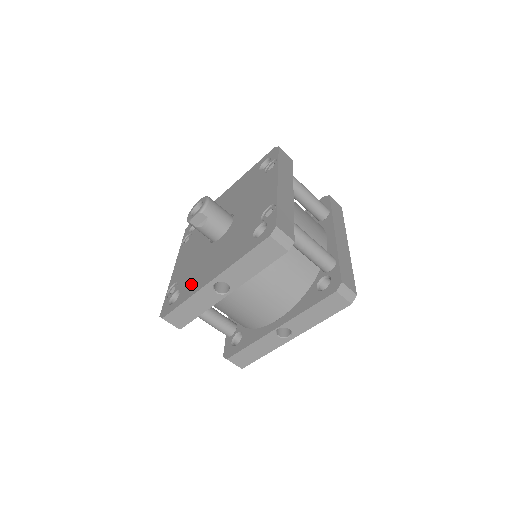
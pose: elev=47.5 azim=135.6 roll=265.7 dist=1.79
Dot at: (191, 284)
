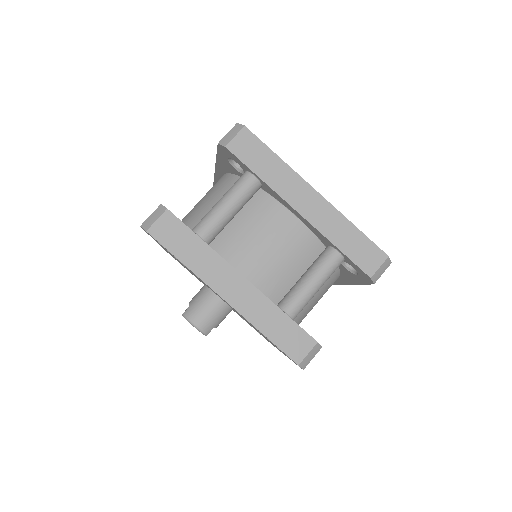
Dot at: occluded
